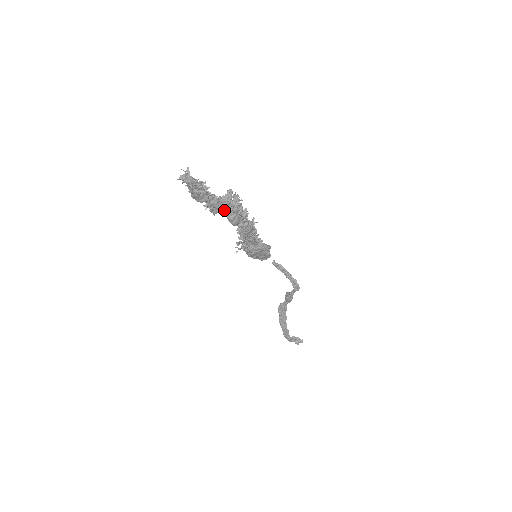
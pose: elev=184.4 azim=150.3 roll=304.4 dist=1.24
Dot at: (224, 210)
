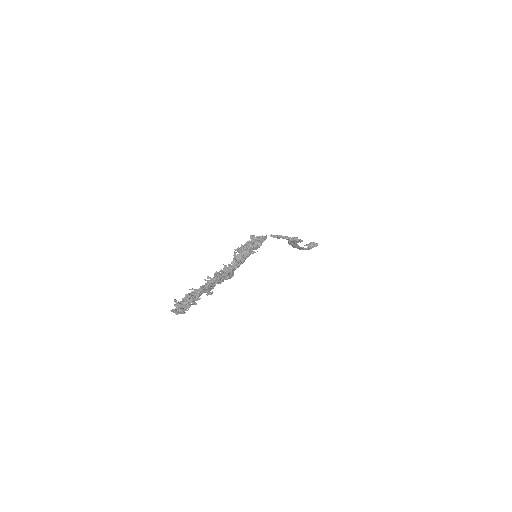
Dot at: (218, 283)
